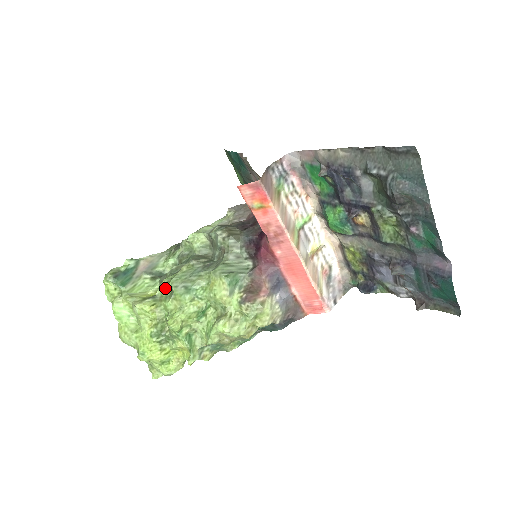
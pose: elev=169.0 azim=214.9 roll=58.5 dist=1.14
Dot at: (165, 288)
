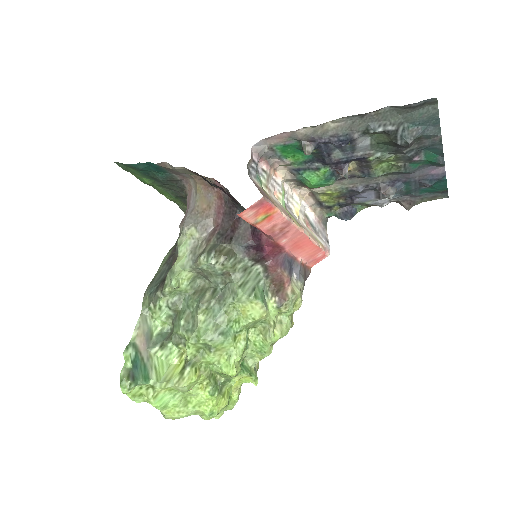
Dot at: (195, 348)
